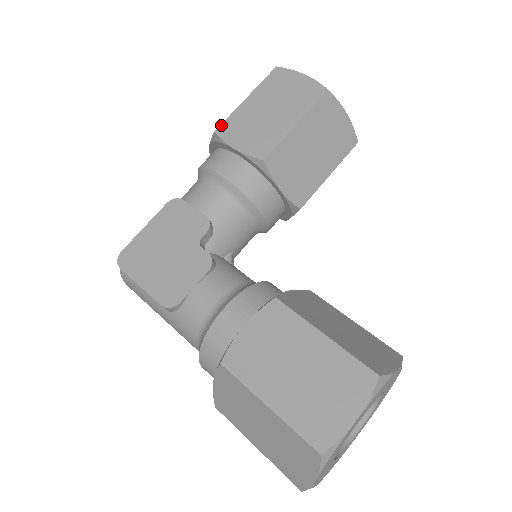
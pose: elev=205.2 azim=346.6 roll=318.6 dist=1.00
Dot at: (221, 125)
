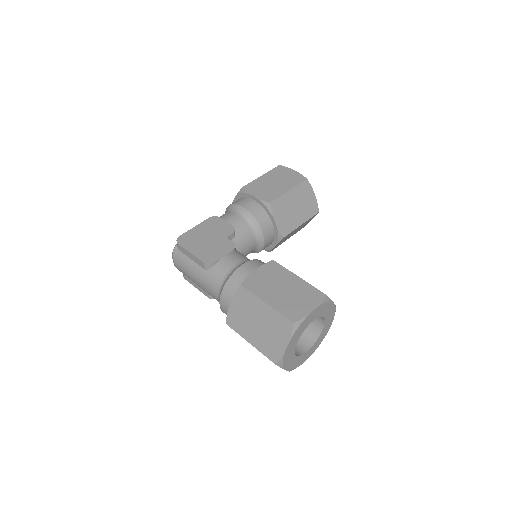
Dot at: (247, 185)
